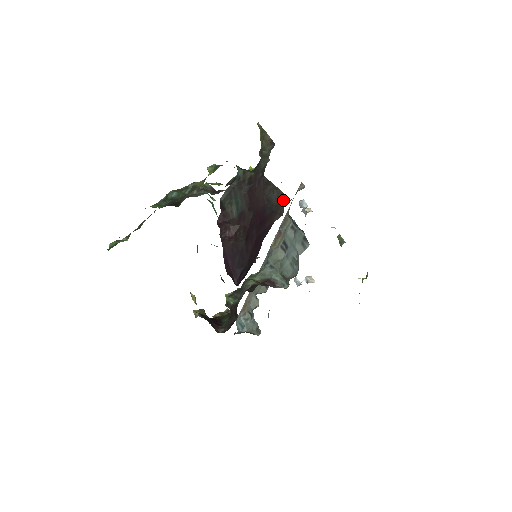
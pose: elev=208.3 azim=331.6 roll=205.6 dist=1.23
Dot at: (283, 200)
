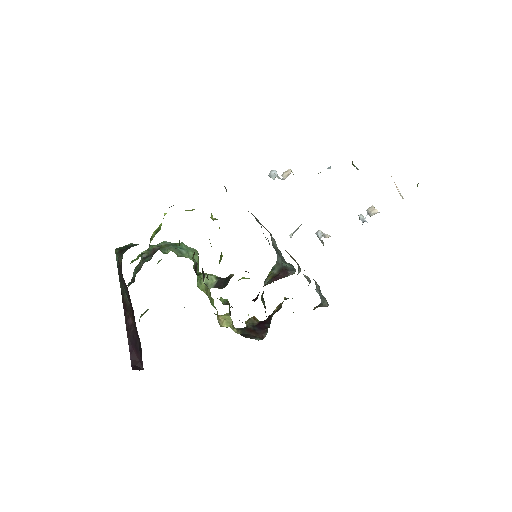
Dot at: occluded
